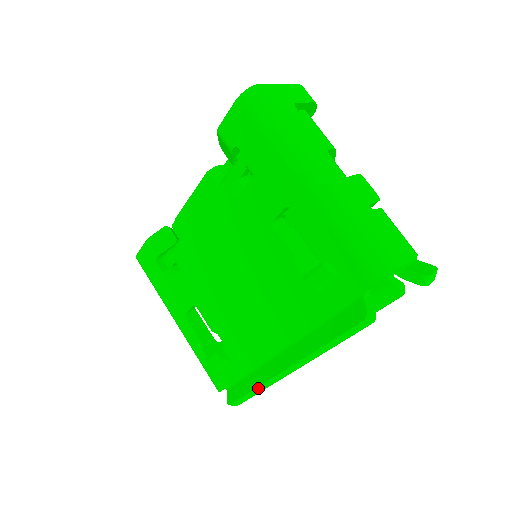
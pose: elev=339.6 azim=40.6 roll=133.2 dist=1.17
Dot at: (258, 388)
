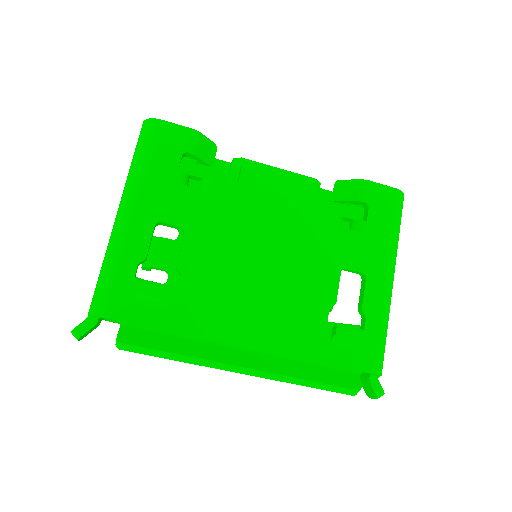
Dot at: (188, 357)
